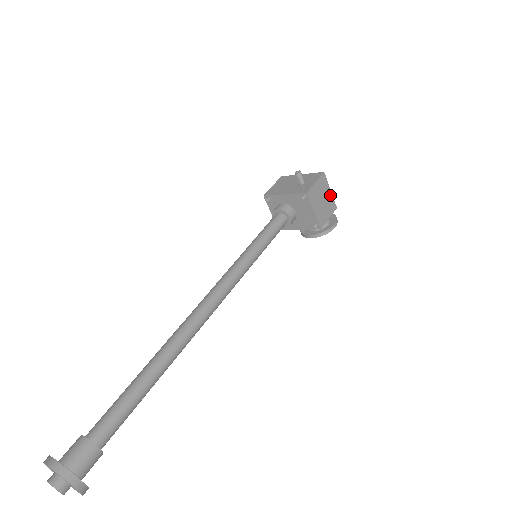
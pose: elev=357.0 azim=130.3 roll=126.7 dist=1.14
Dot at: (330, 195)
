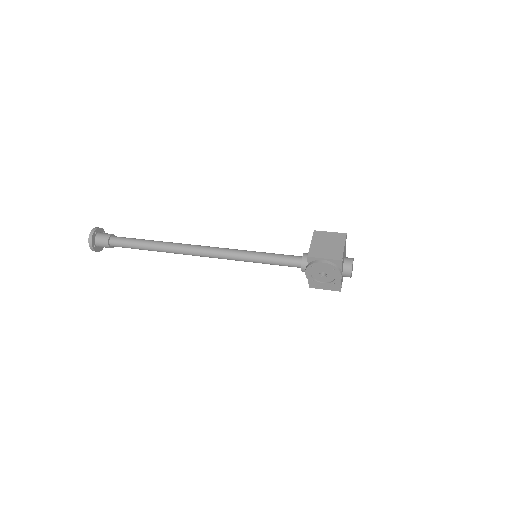
Dot at: (341, 249)
